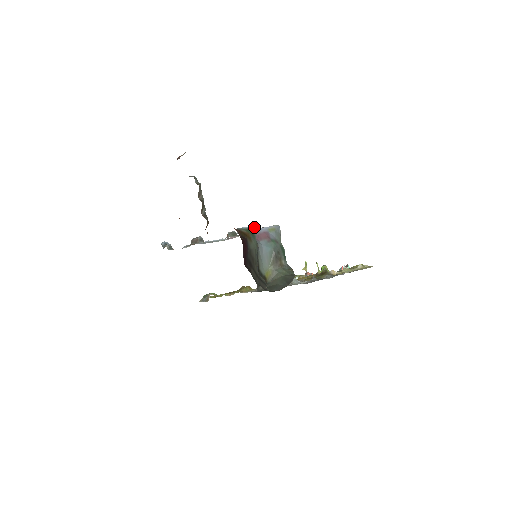
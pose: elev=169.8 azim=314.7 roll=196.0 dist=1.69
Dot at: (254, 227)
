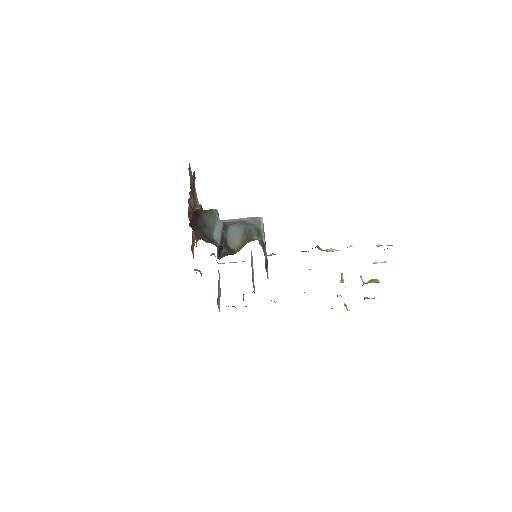
Dot at: occluded
